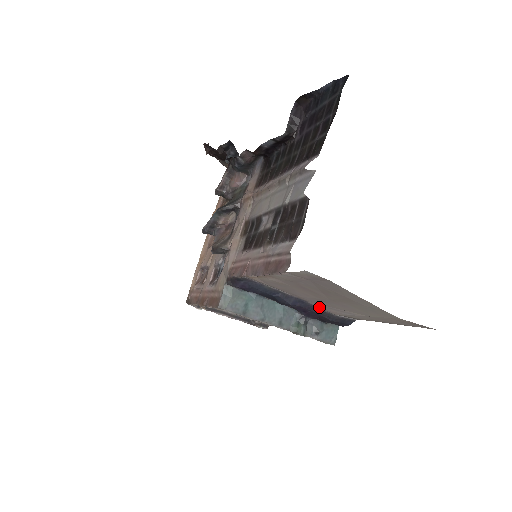
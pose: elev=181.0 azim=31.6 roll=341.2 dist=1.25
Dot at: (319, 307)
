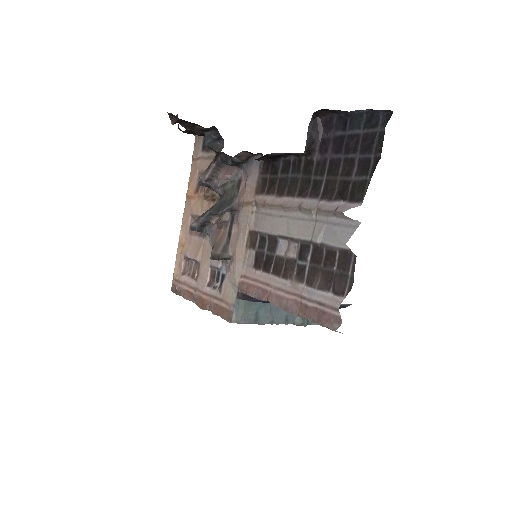
Dot at: occluded
